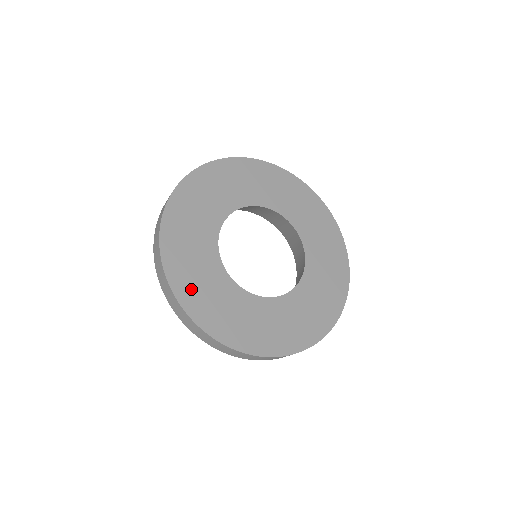
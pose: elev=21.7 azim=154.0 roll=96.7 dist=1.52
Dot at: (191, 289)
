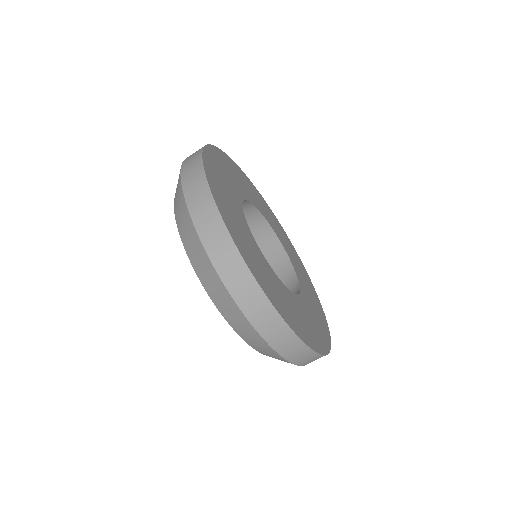
Dot at: (218, 162)
